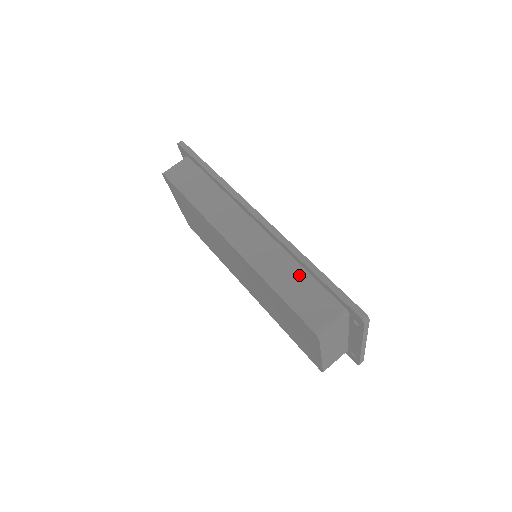
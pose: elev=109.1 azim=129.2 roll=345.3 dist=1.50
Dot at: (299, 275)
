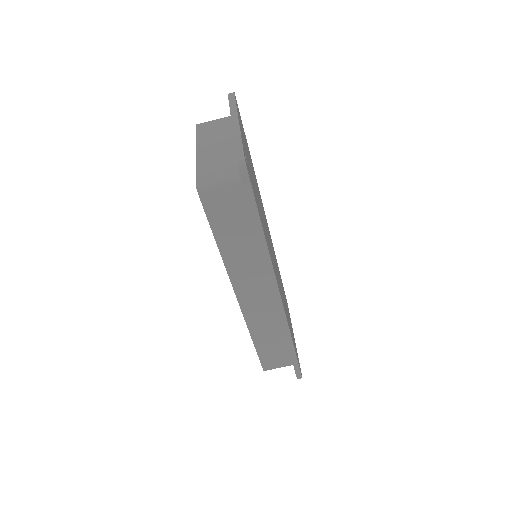
Dot at: (279, 340)
